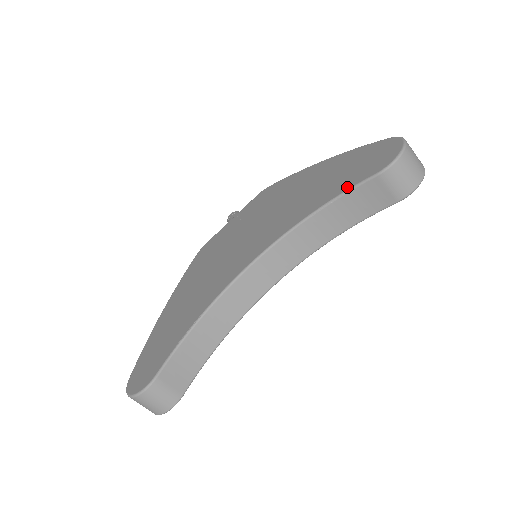
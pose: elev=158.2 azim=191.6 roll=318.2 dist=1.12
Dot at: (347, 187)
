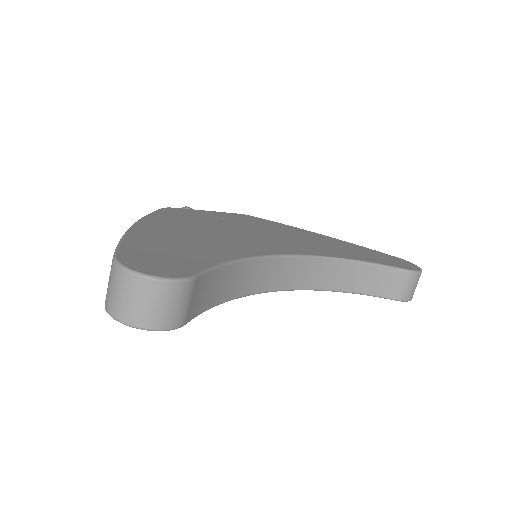
Dot at: (382, 263)
